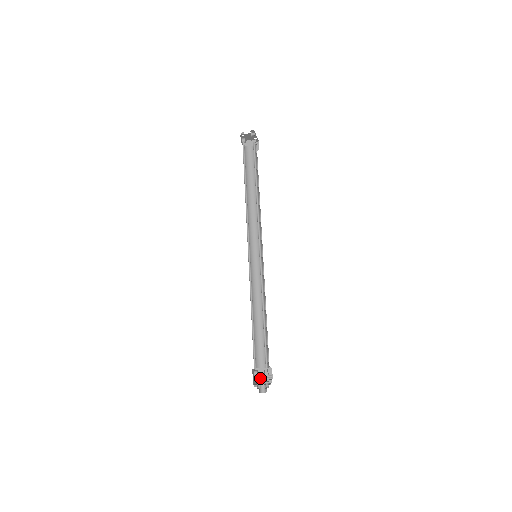
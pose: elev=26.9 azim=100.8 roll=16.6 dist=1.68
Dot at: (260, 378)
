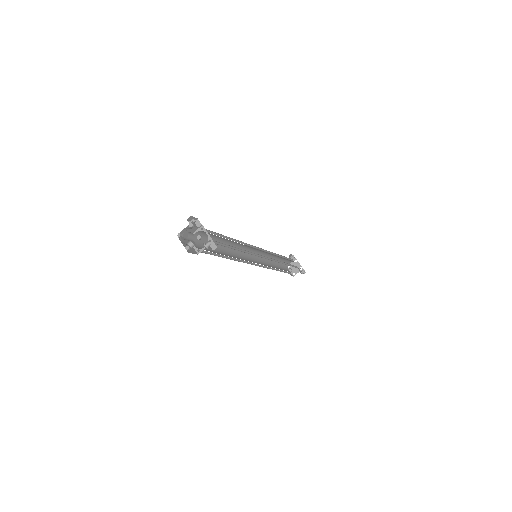
Dot at: occluded
